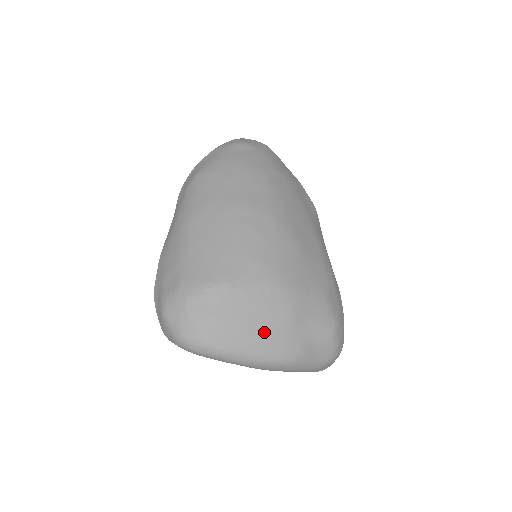
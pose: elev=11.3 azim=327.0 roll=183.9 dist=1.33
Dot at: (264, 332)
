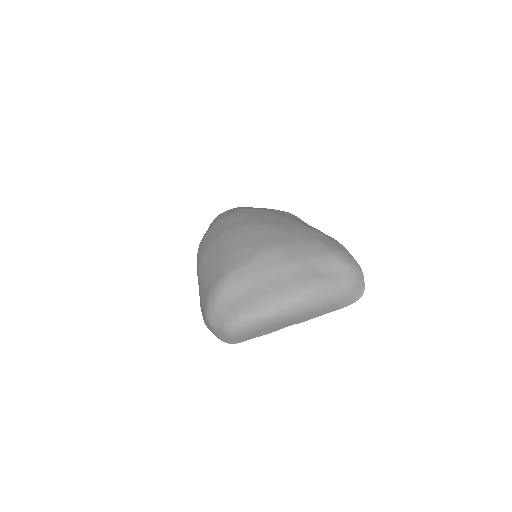
Dot at: (276, 282)
